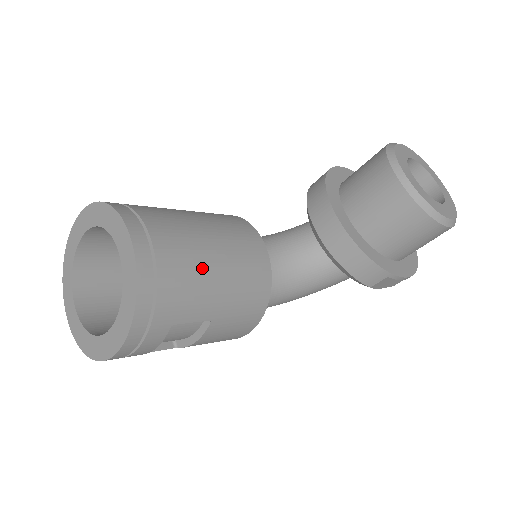
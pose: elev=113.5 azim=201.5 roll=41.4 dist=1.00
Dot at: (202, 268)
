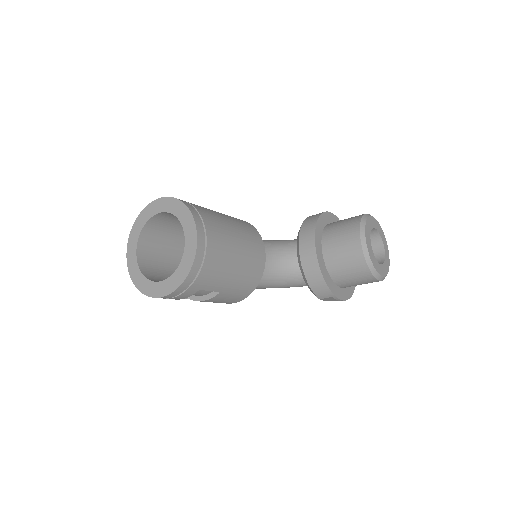
Dot at: (228, 261)
